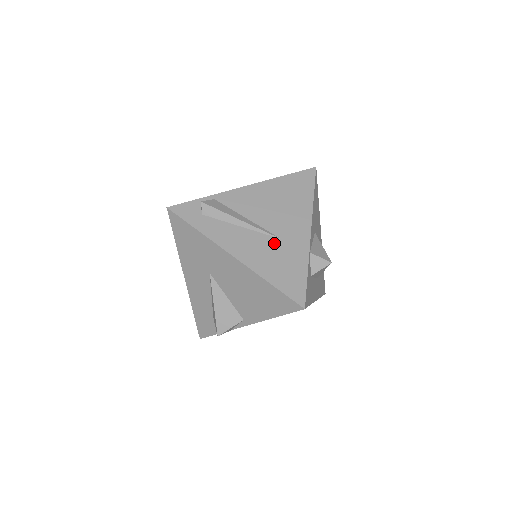
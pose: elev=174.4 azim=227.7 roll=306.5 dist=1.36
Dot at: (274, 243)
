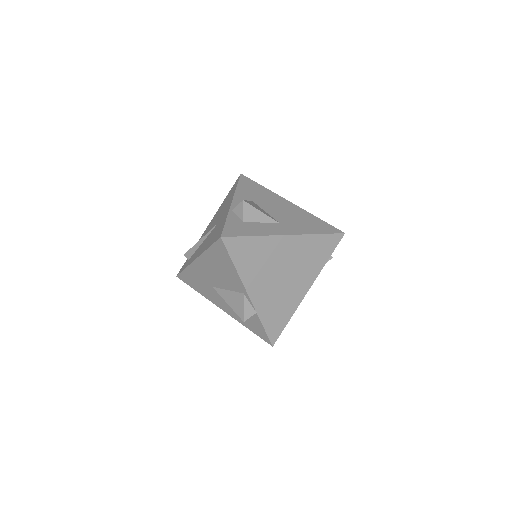
Dot at: (214, 229)
